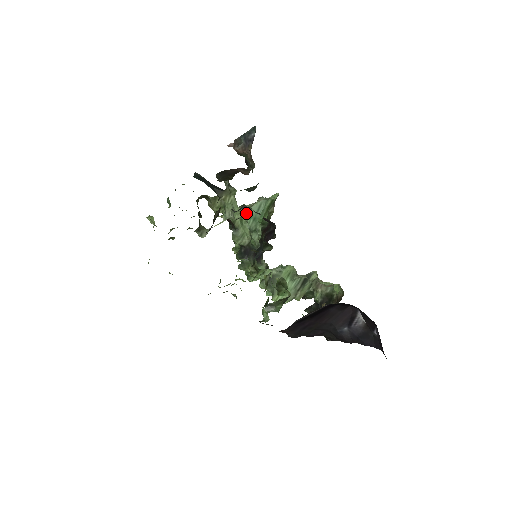
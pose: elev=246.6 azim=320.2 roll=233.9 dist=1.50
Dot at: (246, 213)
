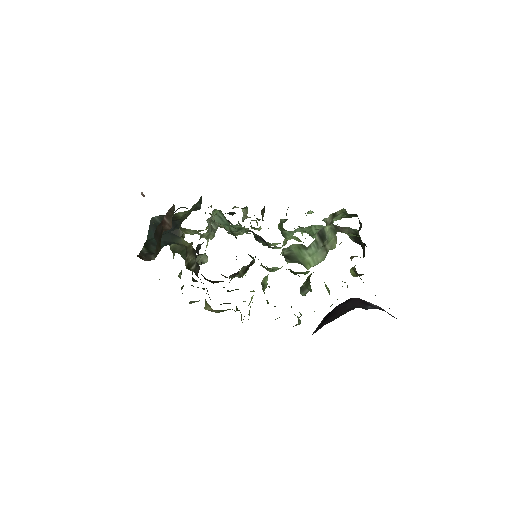
Dot at: occluded
